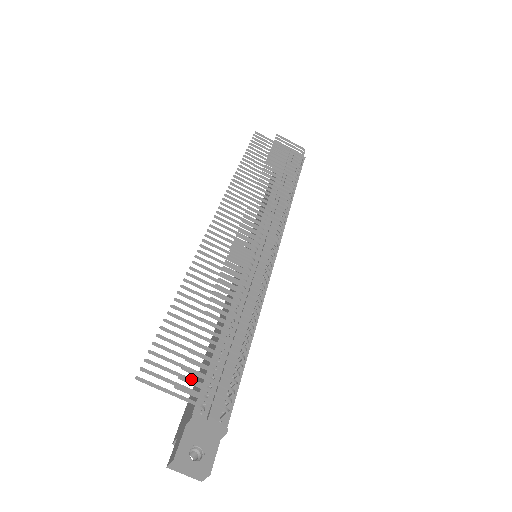
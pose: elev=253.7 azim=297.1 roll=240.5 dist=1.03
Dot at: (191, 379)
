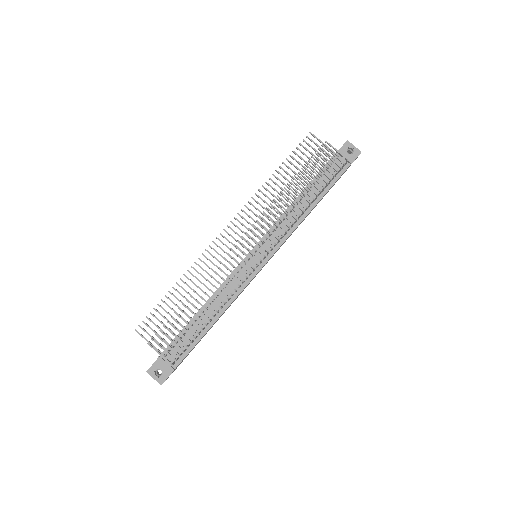
Dot at: (163, 339)
